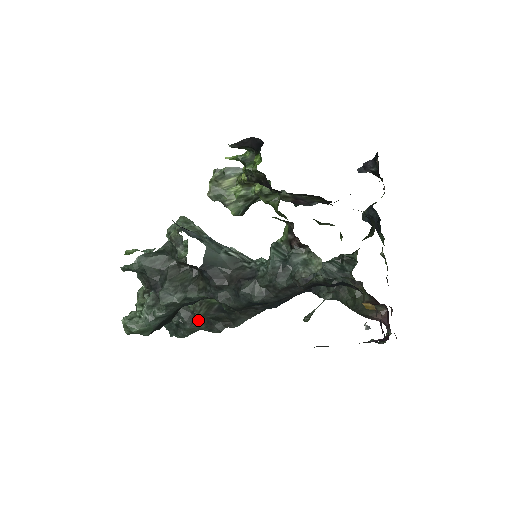
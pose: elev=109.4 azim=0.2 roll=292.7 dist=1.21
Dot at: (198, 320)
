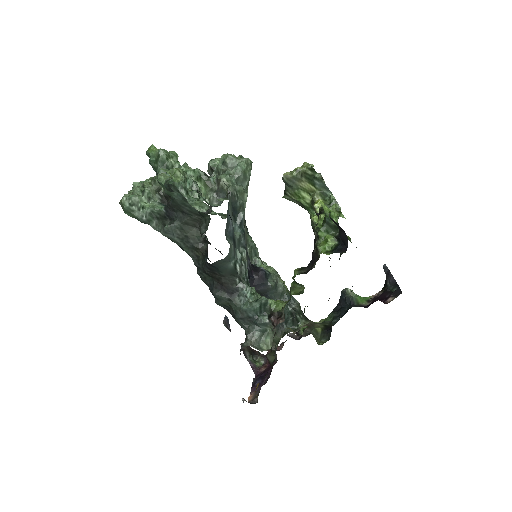
Dot at: occluded
